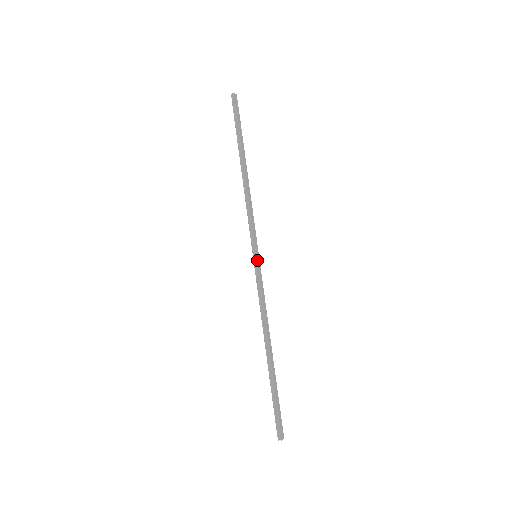
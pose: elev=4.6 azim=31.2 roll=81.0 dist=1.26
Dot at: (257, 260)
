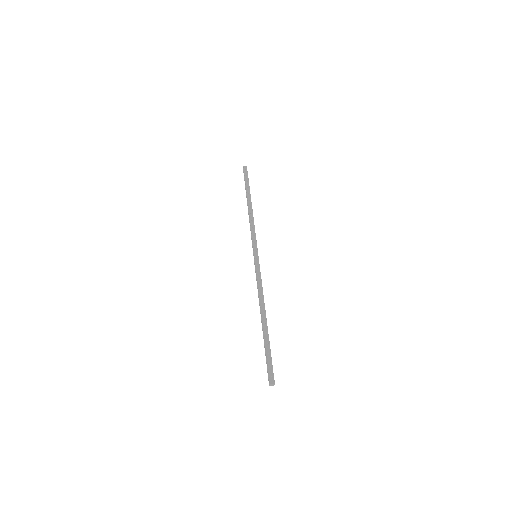
Dot at: (255, 258)
